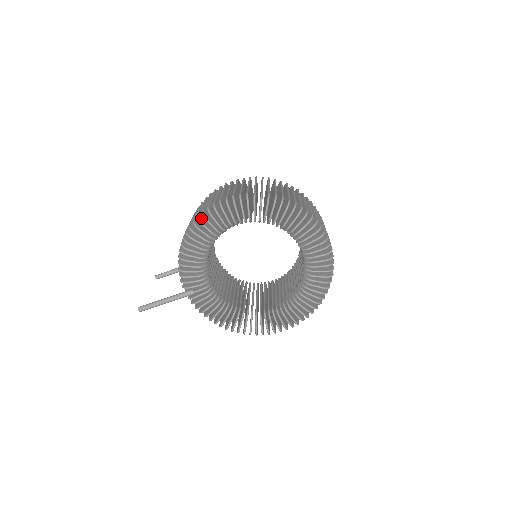
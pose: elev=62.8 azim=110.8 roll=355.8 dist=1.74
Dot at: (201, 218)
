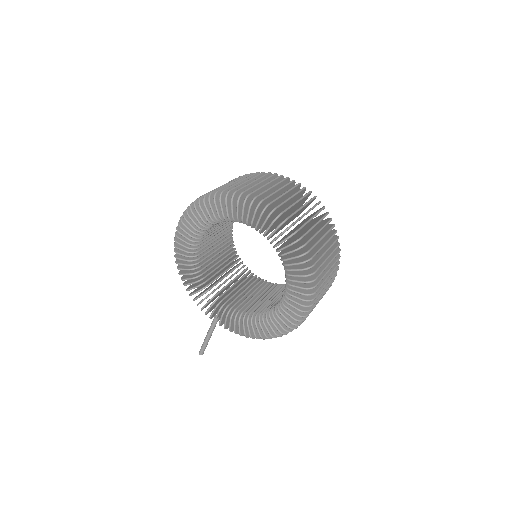
Dot at: occluded
